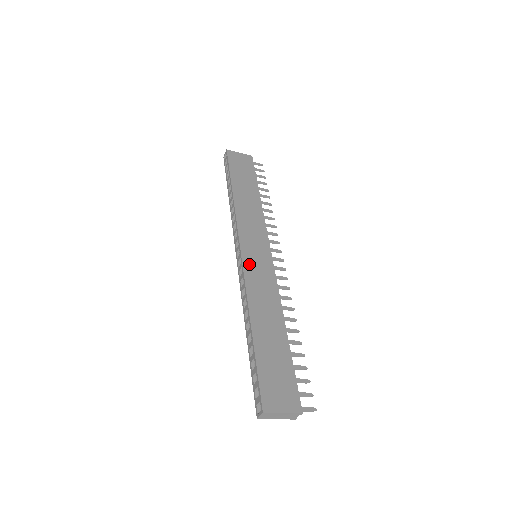
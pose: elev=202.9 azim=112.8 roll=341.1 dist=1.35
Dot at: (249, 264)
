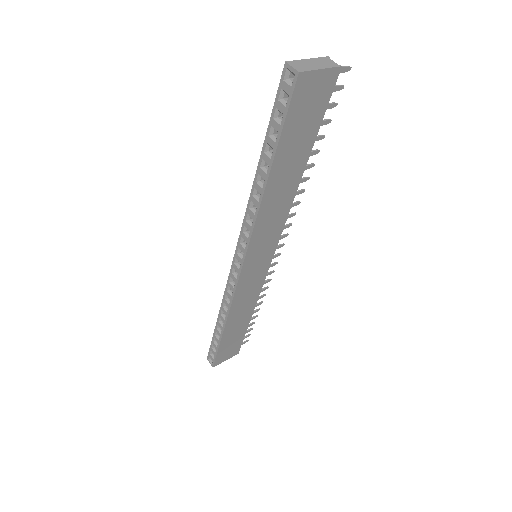
Dot at: (244, 280)
